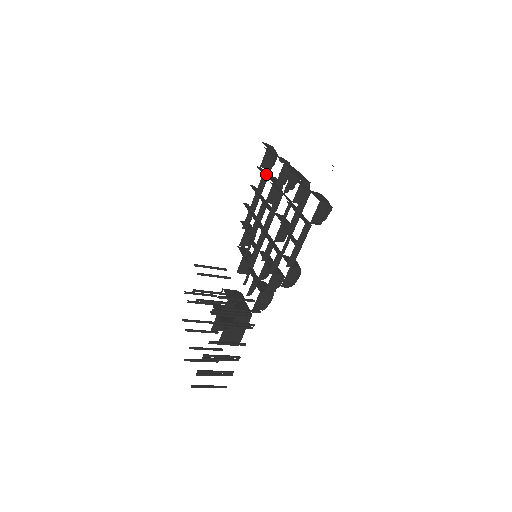
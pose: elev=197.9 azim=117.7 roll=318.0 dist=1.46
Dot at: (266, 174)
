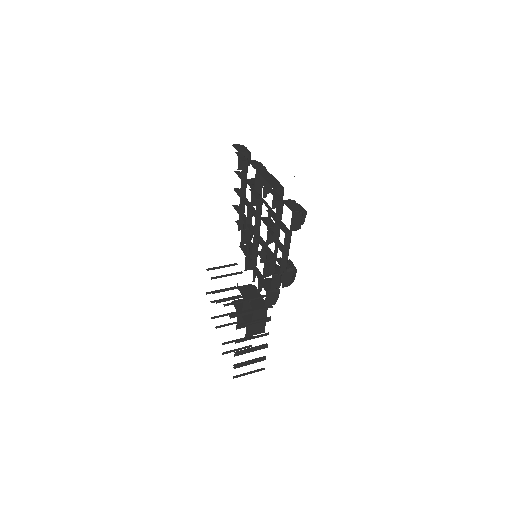
Dot at: (244, 179)
